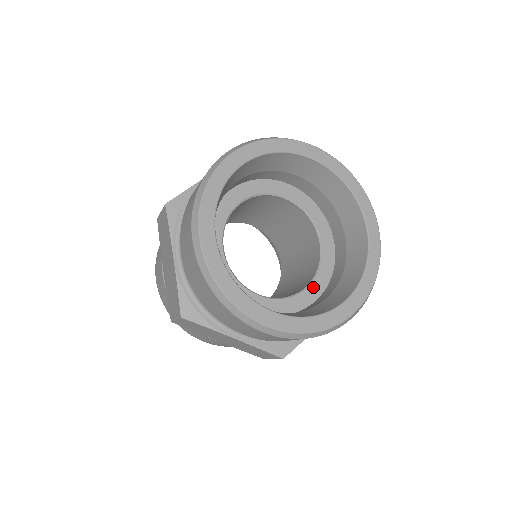
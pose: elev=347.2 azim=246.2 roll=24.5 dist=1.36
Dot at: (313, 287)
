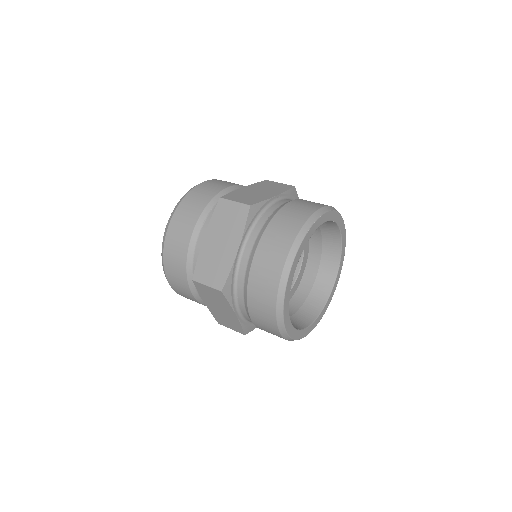
Dot at: (302, 267)
